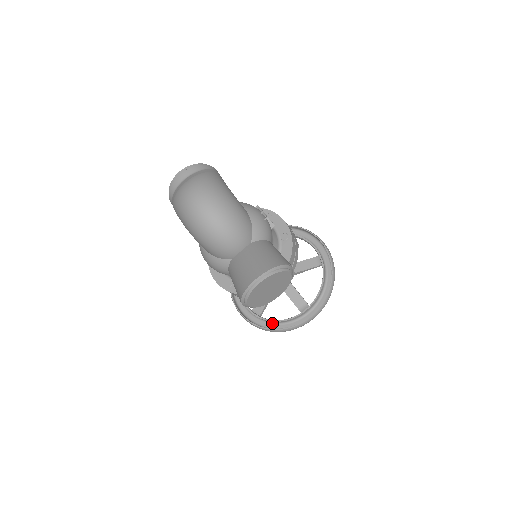
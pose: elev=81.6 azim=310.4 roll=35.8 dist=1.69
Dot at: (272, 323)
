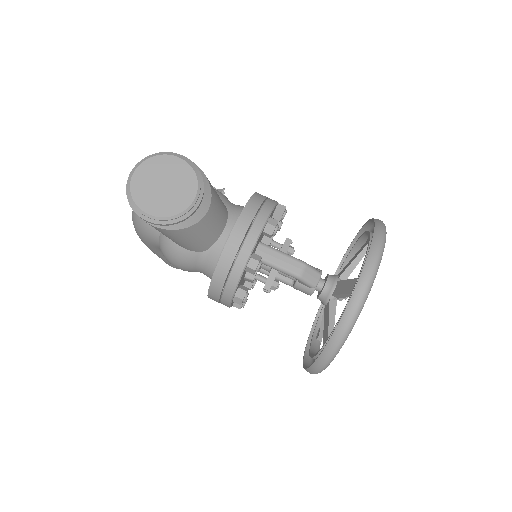
Dot at: occluded
